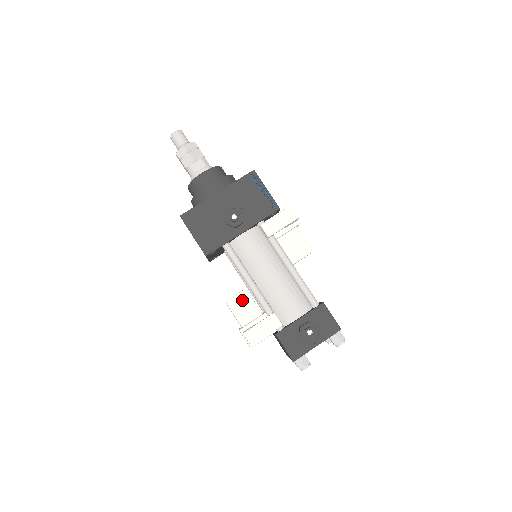
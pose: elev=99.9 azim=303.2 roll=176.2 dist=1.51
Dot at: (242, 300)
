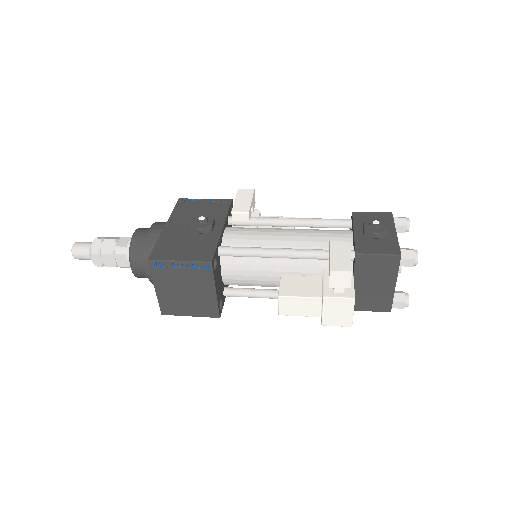
Dot at: (290, 283)
